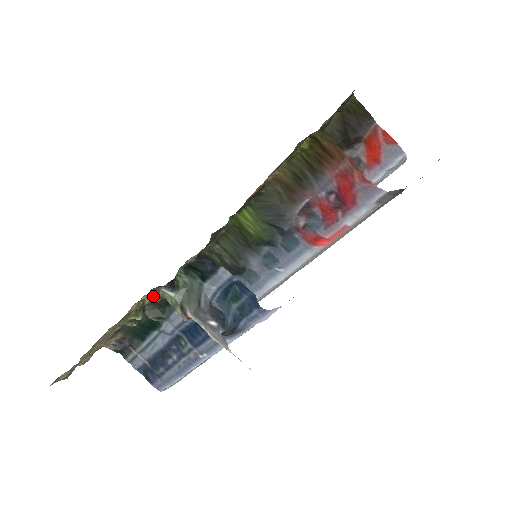
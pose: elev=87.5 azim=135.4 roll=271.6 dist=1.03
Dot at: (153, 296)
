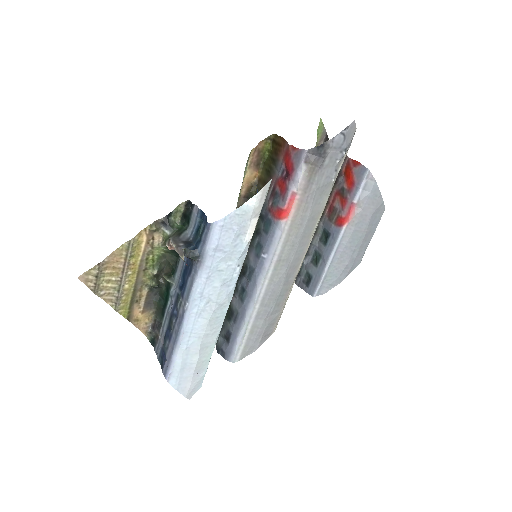
Dot at: (154, 227)
